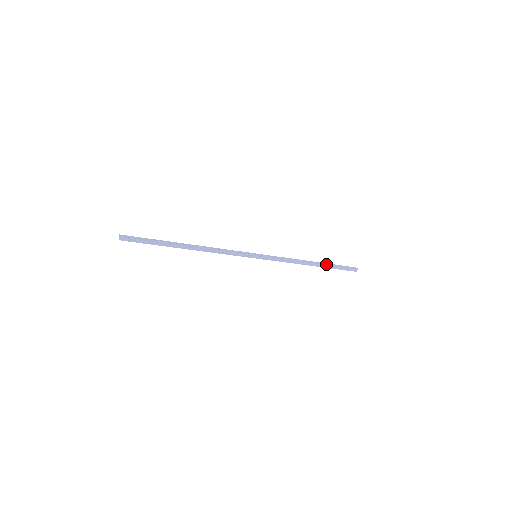
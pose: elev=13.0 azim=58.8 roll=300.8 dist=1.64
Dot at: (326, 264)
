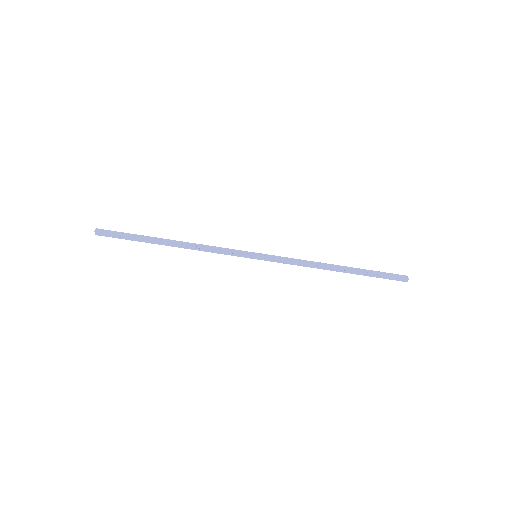
Dot at: (356, 268)
